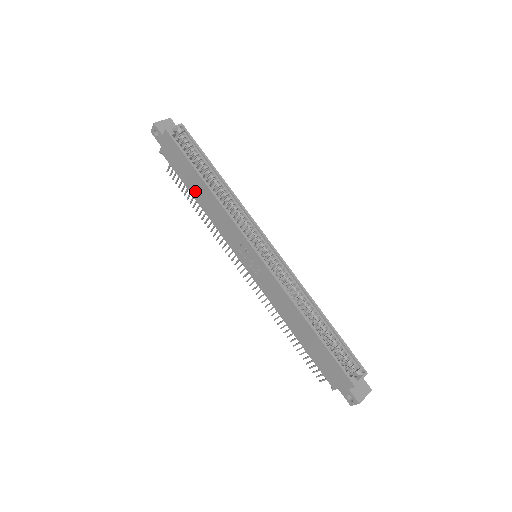
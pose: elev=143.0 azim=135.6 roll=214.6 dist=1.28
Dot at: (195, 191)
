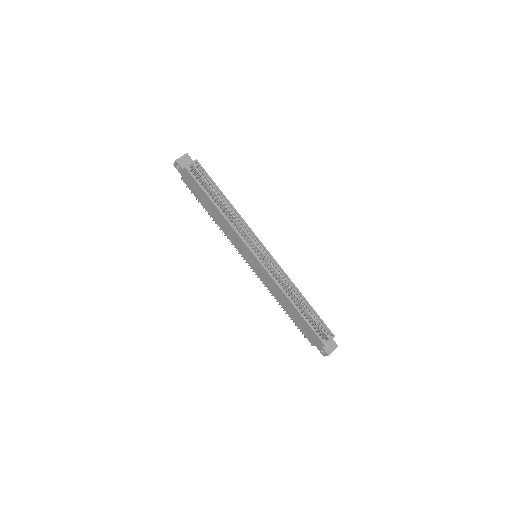
Dot at: (209, 210)
